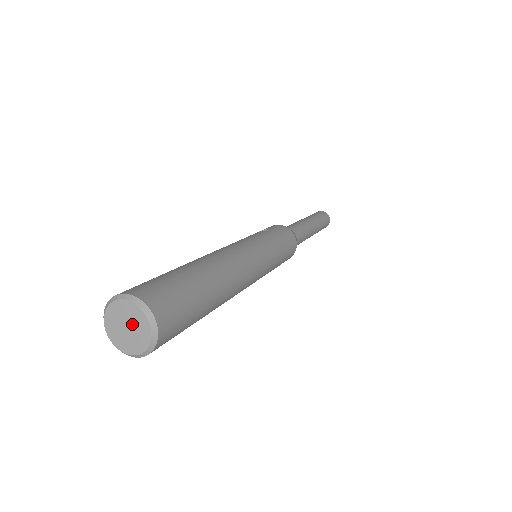
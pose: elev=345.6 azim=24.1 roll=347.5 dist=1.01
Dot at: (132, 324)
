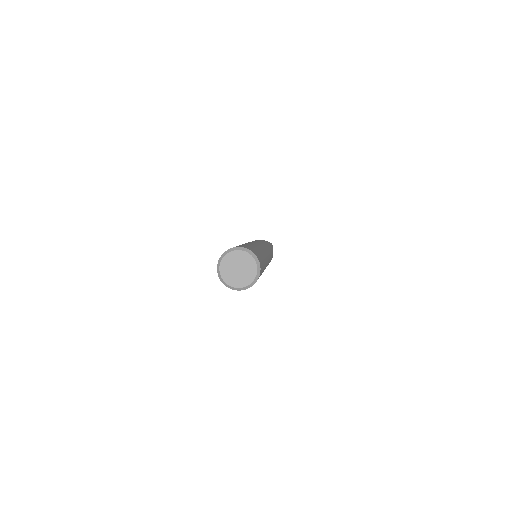
Dot at: (239, 264)
